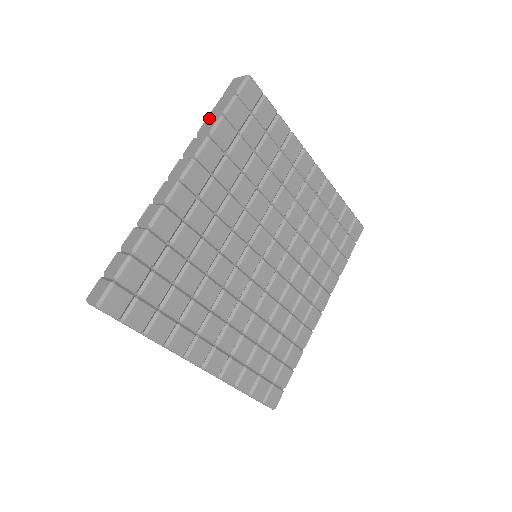
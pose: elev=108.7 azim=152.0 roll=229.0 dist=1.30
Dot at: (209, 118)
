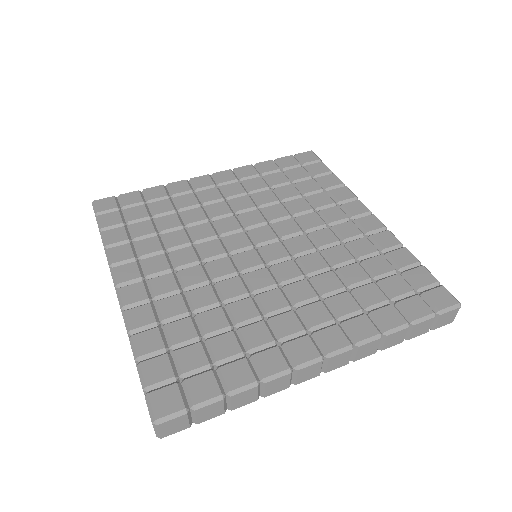
Dot at: occluded
